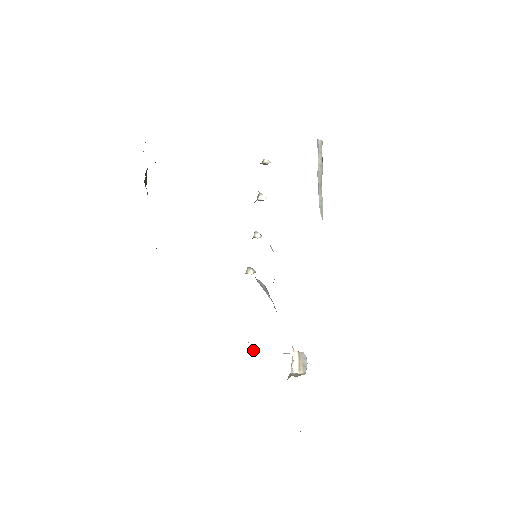
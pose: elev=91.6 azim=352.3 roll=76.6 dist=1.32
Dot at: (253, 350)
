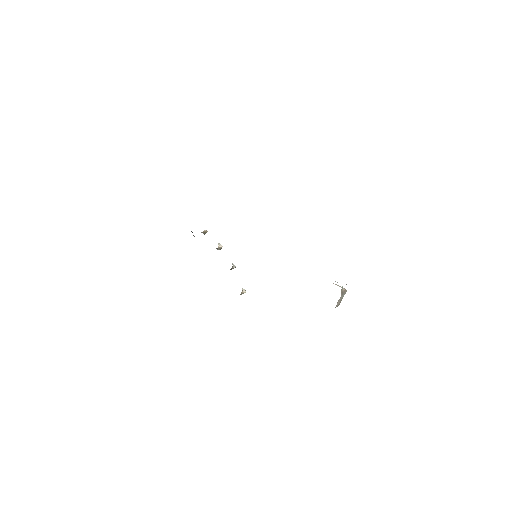
Dot at: occluded
